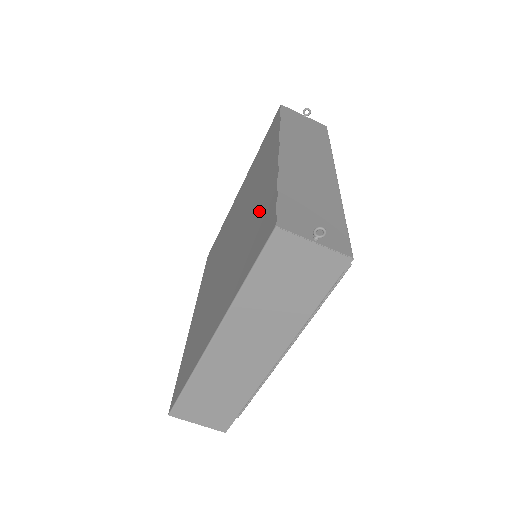
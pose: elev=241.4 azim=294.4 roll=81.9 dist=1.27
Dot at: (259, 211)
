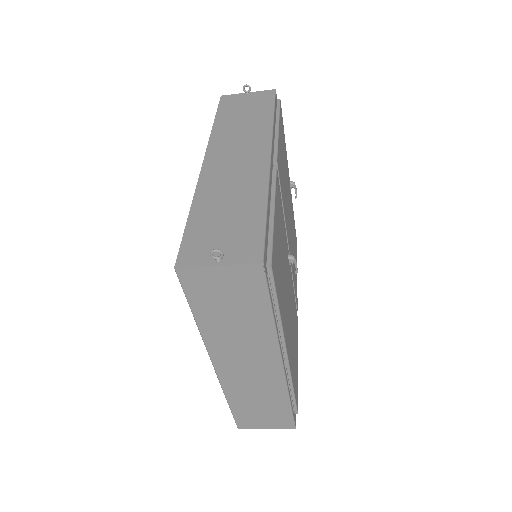
Dot at: occluded
